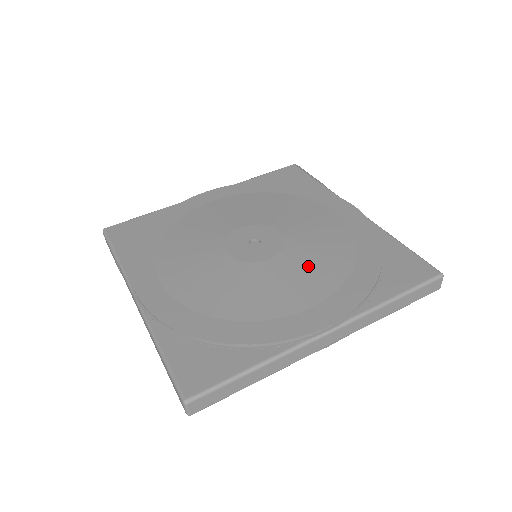
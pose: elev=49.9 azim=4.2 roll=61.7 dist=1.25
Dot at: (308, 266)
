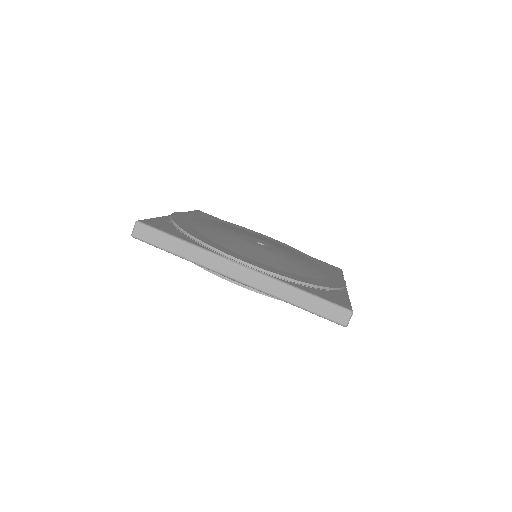
Dot at: (274, 259)
